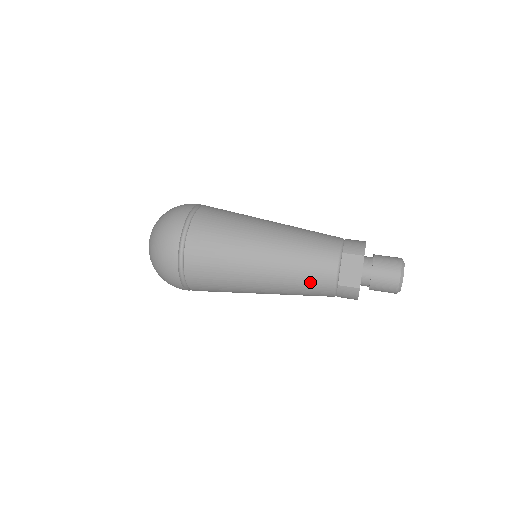
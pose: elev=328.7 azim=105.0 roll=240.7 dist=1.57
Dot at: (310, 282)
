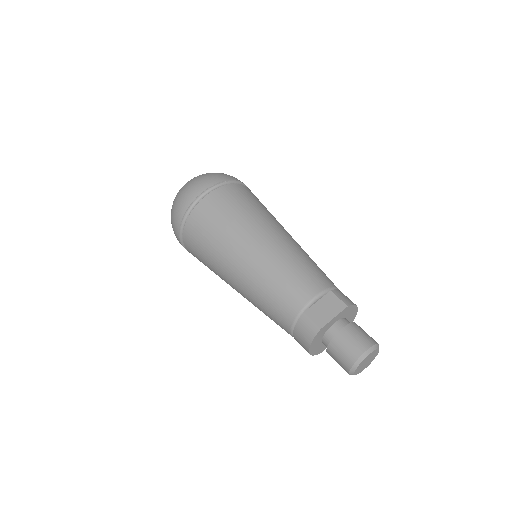
Dot at: (282, 291)
